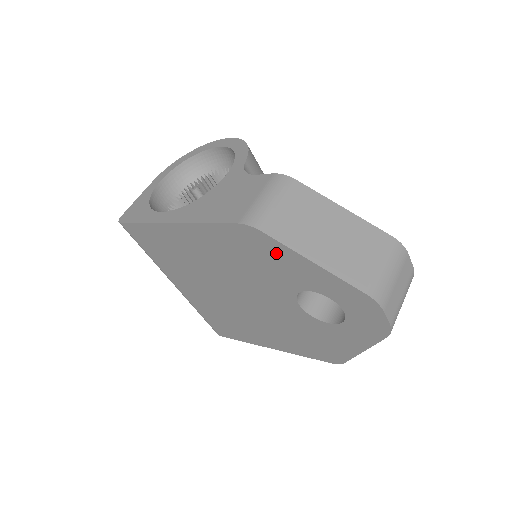
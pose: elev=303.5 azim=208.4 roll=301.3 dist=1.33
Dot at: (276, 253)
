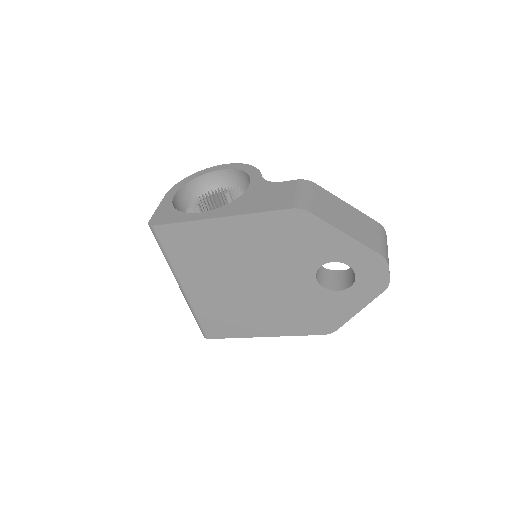
Dot at: (316, 231)
